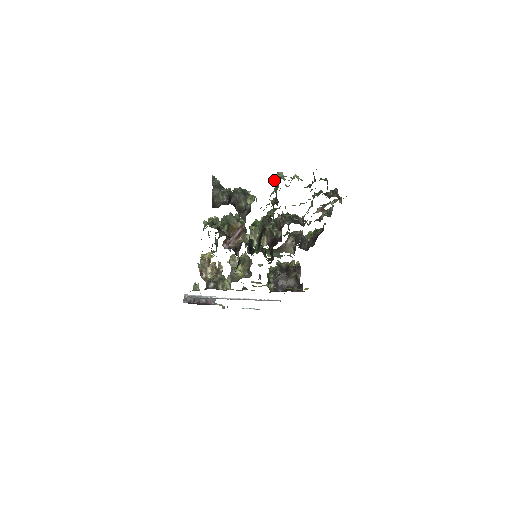
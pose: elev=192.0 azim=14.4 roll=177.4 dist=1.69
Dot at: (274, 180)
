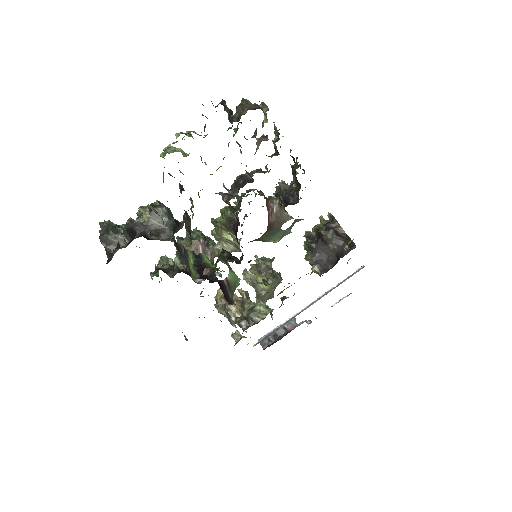
Dot at: occluded
